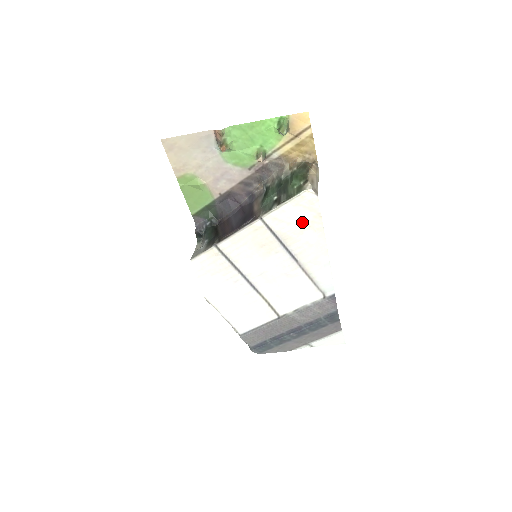
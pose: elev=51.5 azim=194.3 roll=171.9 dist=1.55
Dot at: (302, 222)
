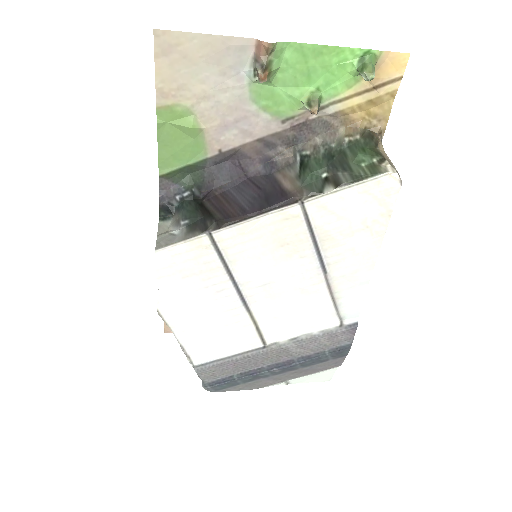
Dot at: (360, 219)
